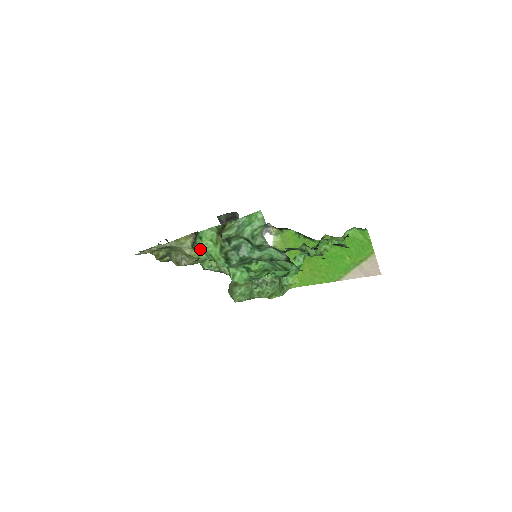
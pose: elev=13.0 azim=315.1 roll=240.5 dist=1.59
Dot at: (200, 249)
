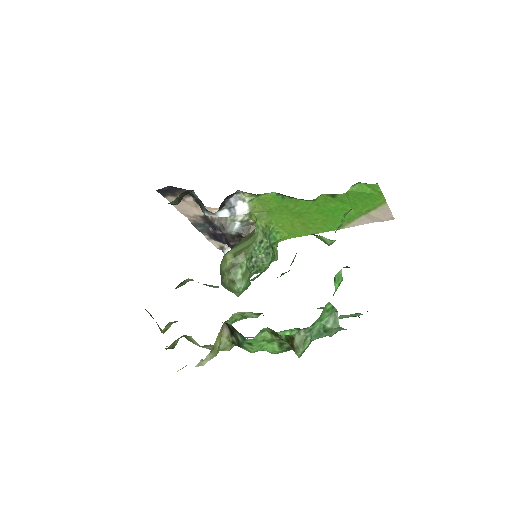
Dot at: (252, 352)
